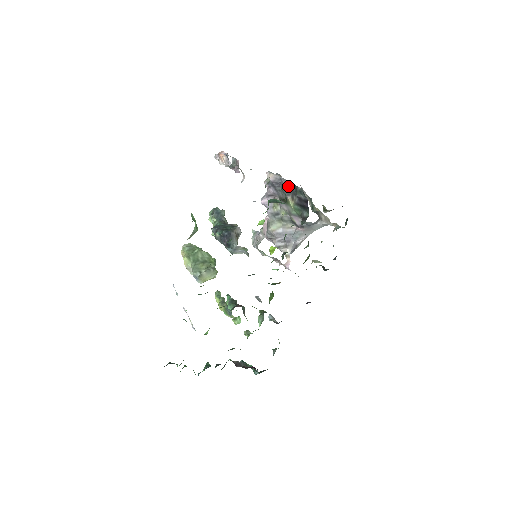
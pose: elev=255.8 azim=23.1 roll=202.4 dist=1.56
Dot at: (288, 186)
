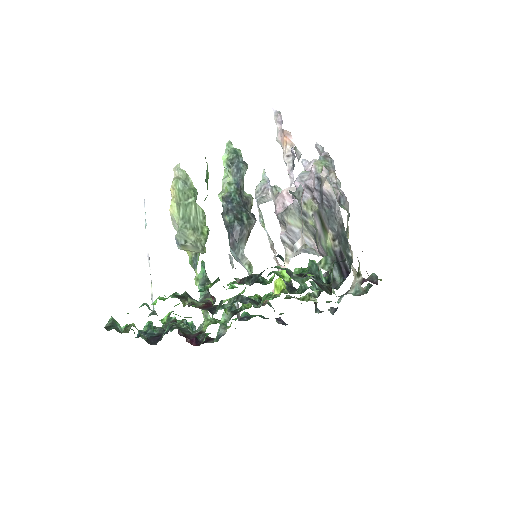
Dot at: (338, 223)
